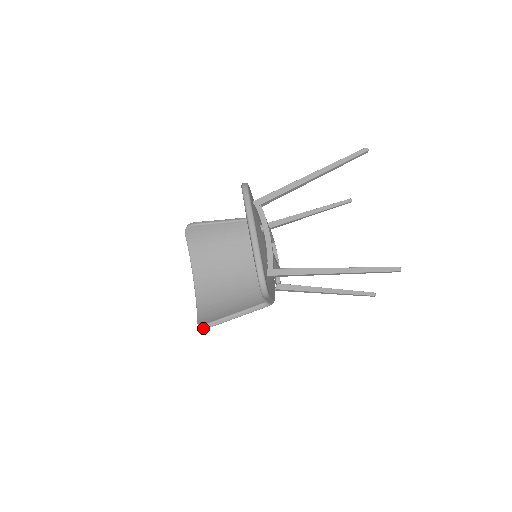
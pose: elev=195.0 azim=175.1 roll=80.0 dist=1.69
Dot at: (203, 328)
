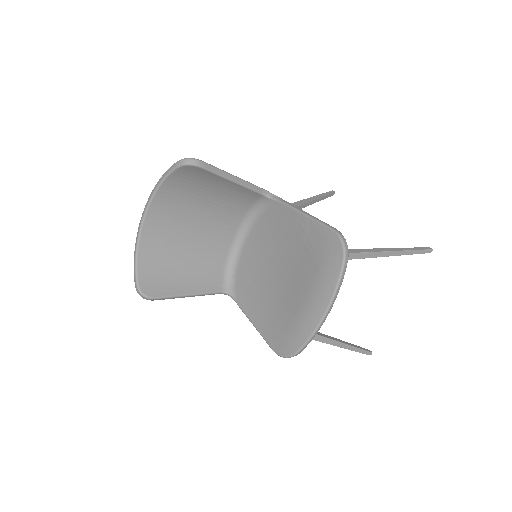
Dot at: occluded
